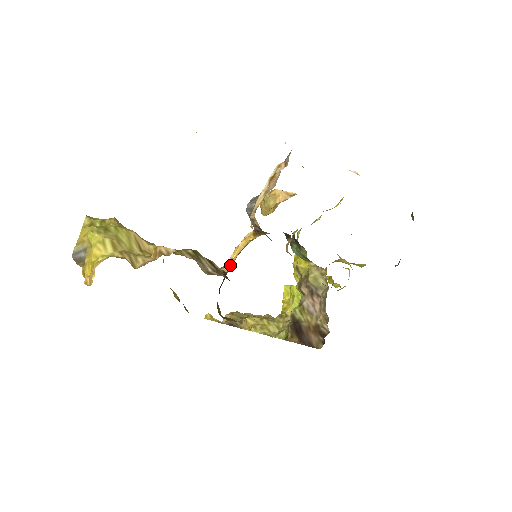
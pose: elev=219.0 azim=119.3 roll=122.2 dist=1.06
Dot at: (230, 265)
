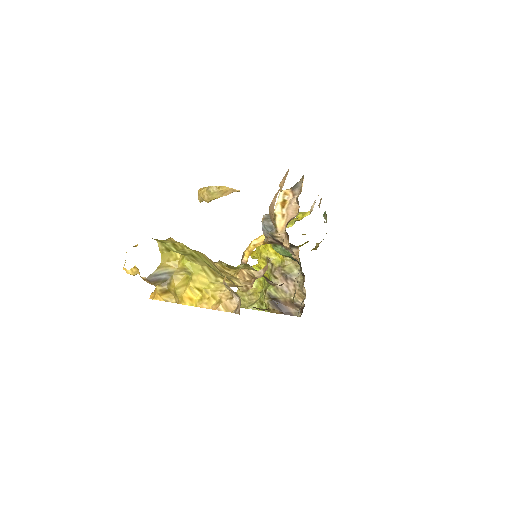
Dot at: occluded
